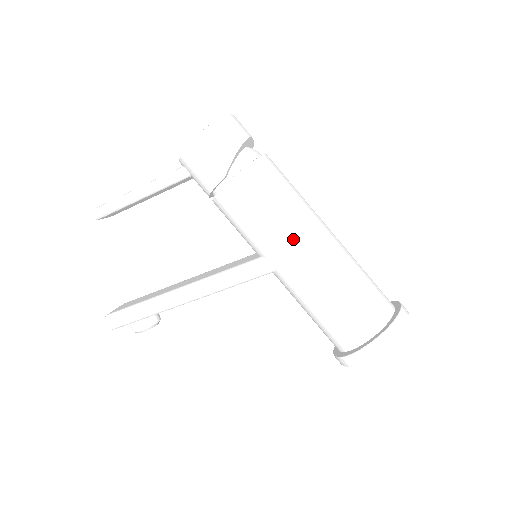
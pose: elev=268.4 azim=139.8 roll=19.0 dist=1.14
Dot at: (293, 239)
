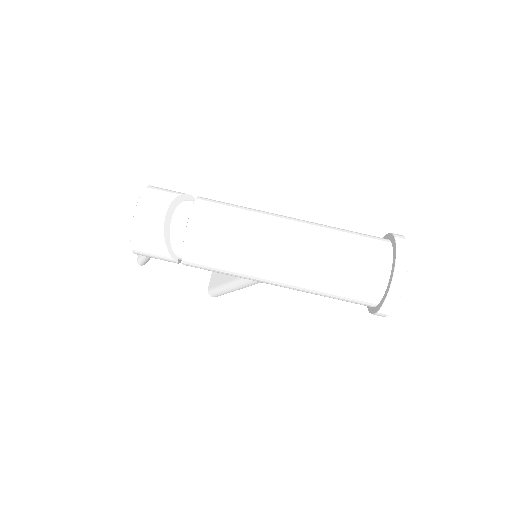
Dot at: (261, 277)
